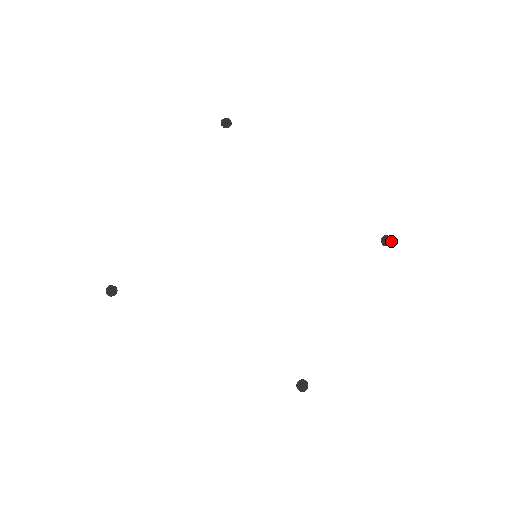
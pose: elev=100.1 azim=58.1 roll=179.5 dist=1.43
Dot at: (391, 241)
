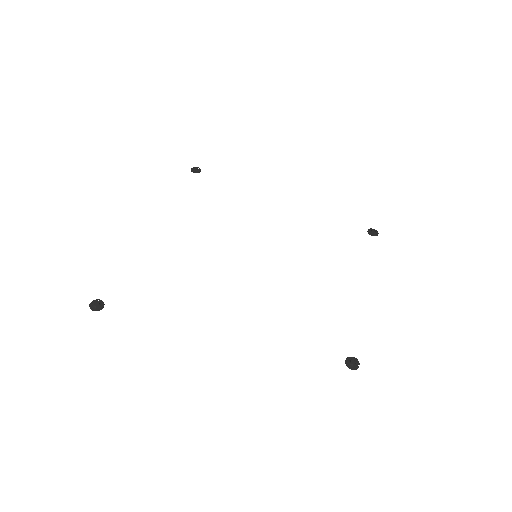
Dot at: (377, 232)
